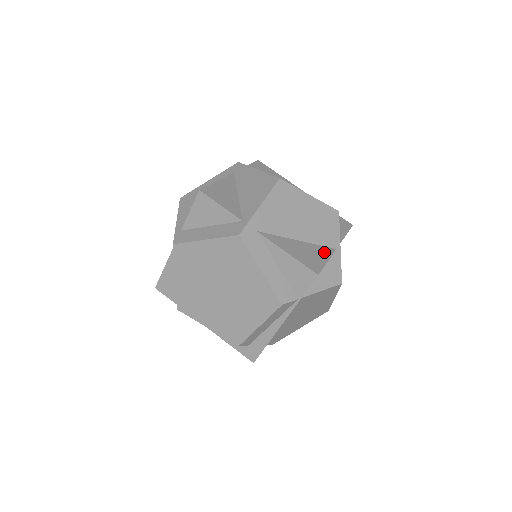
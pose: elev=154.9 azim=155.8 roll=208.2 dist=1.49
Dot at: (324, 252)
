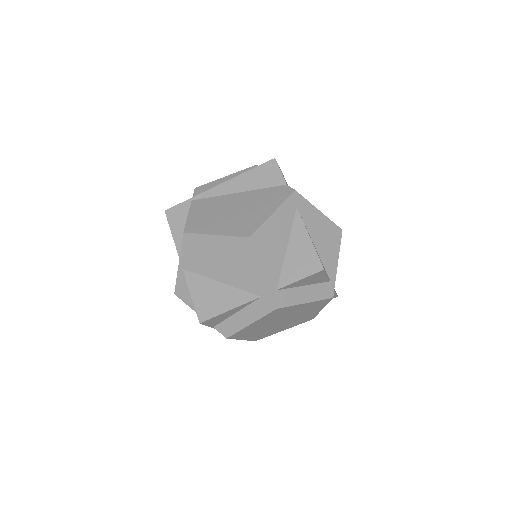
Dot at: occluded
